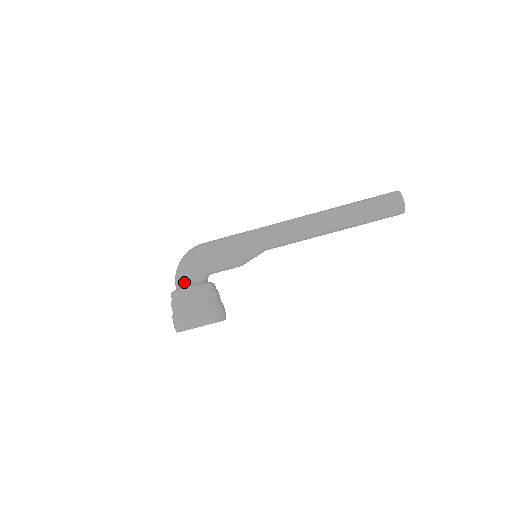
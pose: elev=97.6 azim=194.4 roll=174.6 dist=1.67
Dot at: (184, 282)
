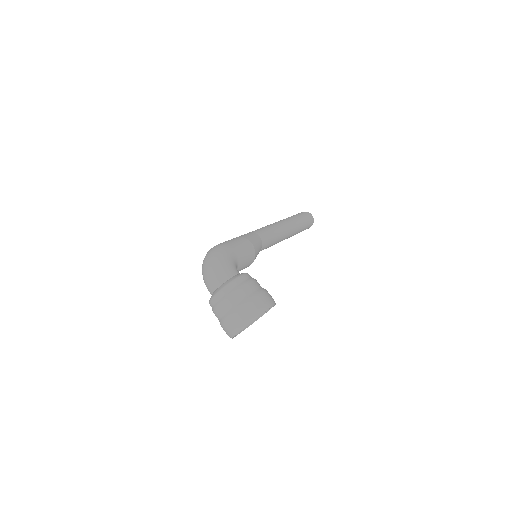
Dot at: (232, 273)
